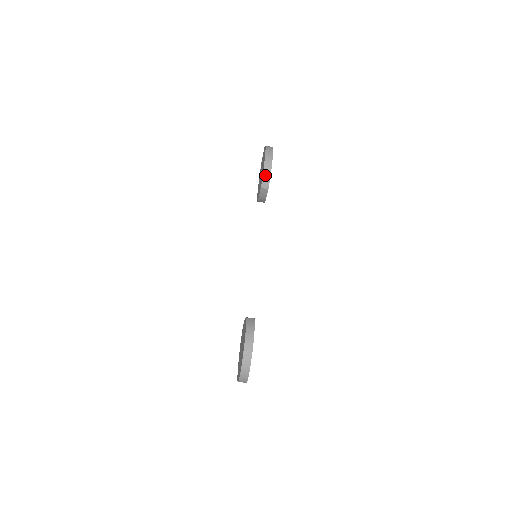
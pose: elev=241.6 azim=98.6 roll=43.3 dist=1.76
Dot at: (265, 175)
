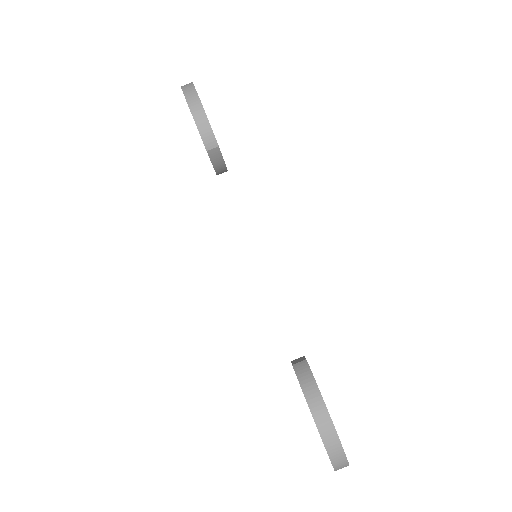
Dot at: (201, 128)
